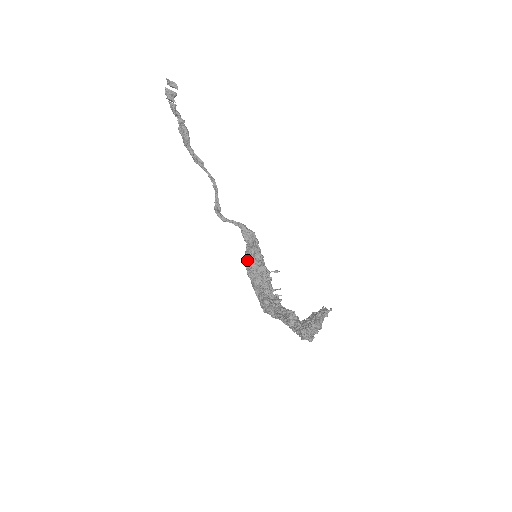
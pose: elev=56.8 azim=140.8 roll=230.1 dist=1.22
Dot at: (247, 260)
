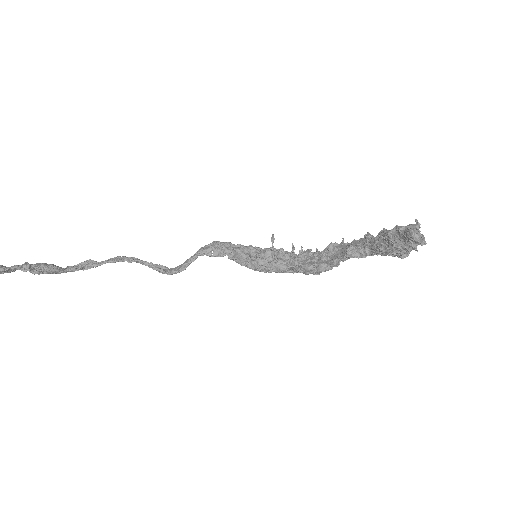
Dot at: (251, 267)
